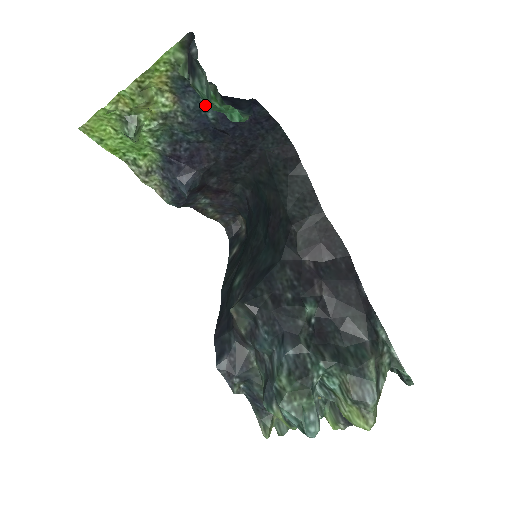
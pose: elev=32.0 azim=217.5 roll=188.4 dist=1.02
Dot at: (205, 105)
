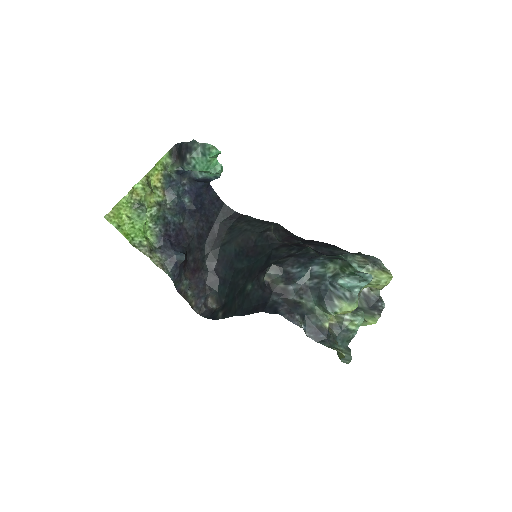
Dot at: (183, 193)
